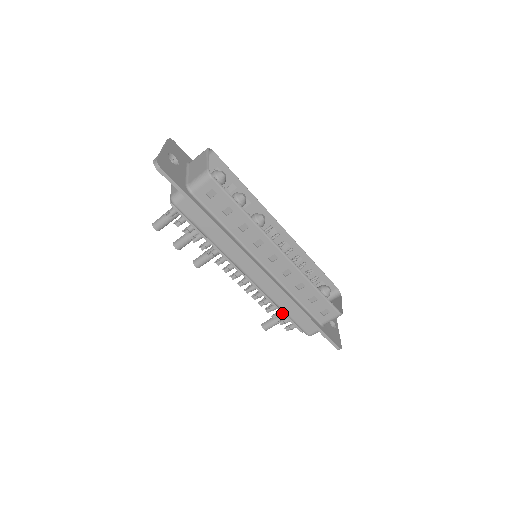
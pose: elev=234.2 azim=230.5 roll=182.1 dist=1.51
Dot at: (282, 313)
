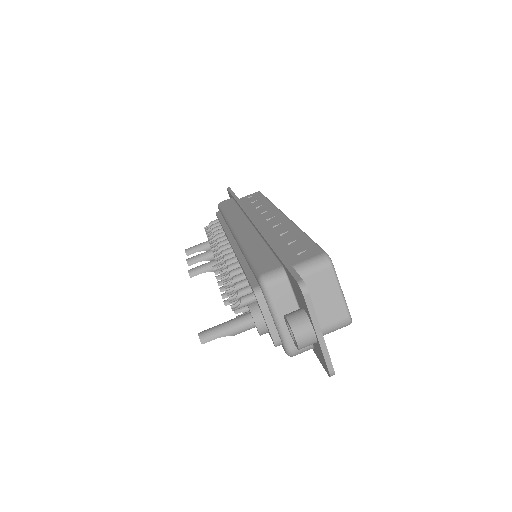
Dot at: (243, 269)
